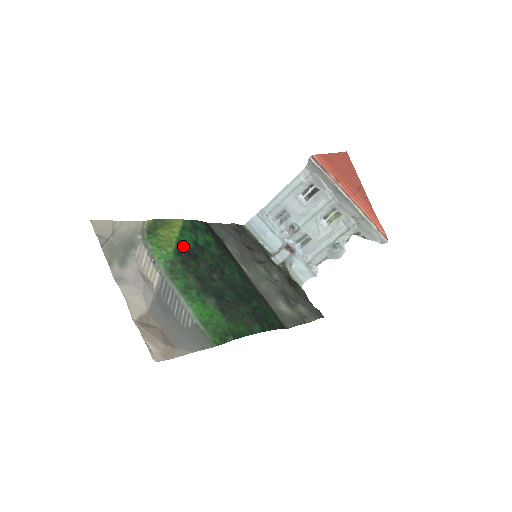
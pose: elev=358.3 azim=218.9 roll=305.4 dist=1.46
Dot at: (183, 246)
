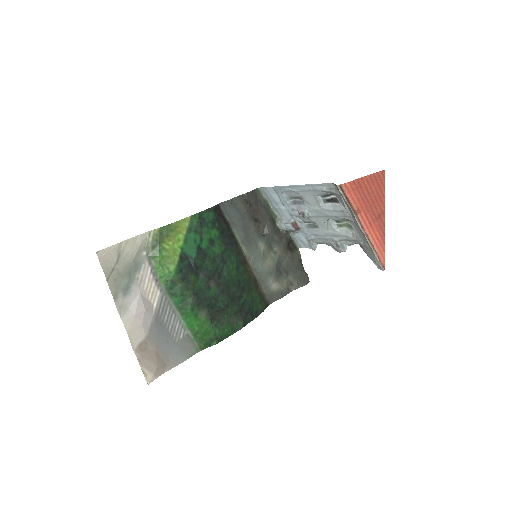
Dot at: (186, 258)
